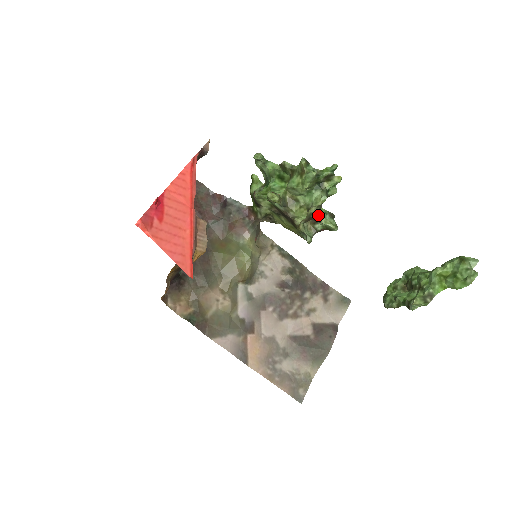
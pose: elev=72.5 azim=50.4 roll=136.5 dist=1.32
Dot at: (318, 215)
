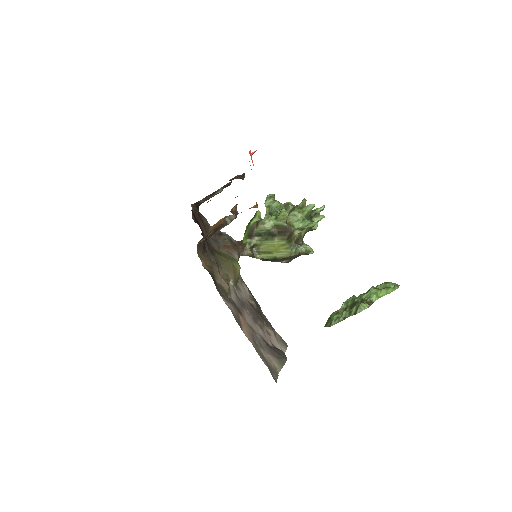
Dot at: (302, 241)
